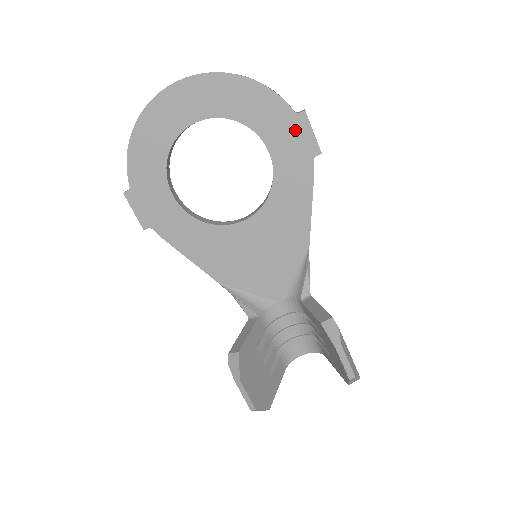
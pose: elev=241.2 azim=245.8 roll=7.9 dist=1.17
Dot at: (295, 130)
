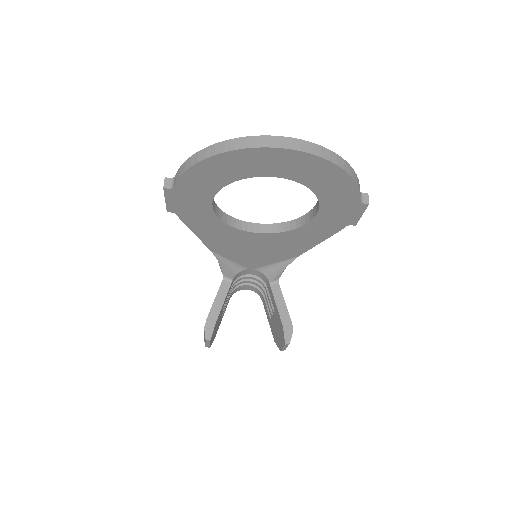
Dot at: (350, 209)
